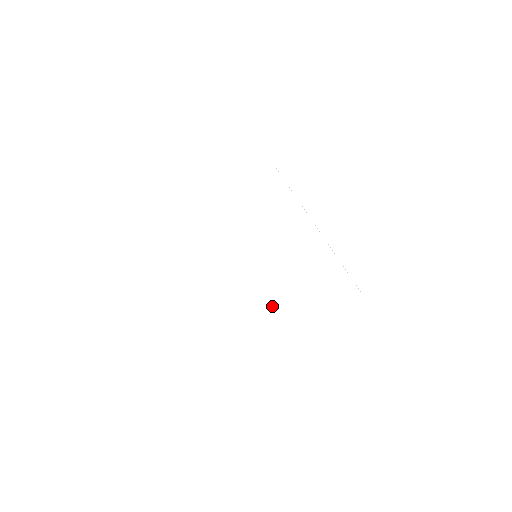
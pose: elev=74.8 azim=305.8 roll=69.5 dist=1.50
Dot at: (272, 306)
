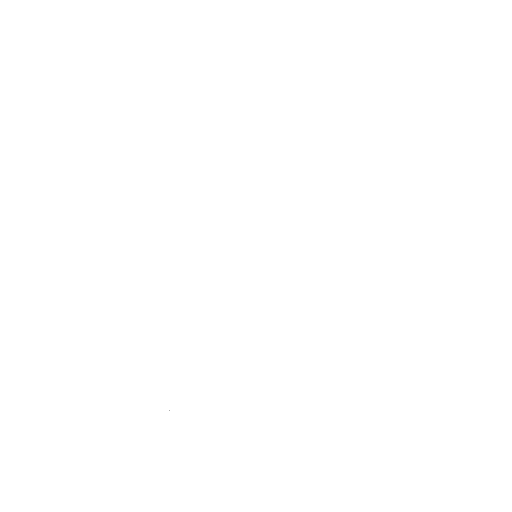
Dot at: (255, 372)
